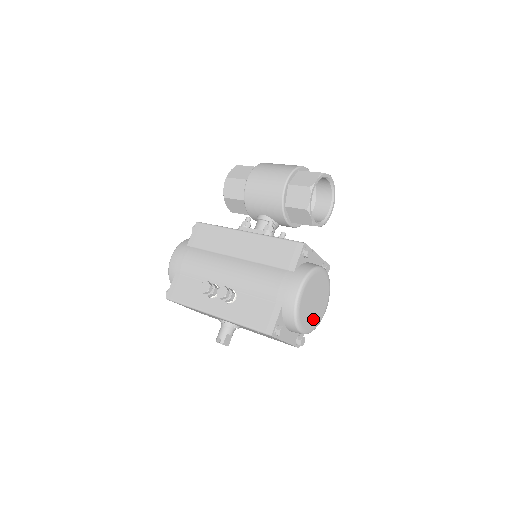
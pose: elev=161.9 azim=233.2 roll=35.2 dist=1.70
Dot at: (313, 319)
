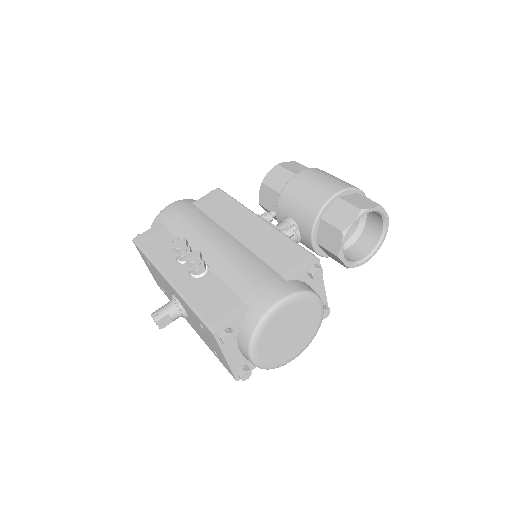
Dot at: (274, 354)
